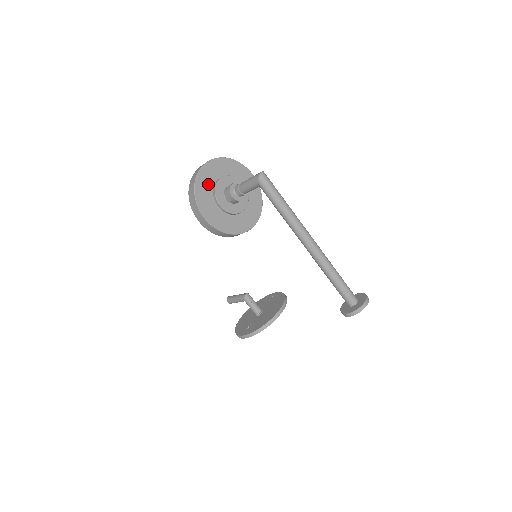
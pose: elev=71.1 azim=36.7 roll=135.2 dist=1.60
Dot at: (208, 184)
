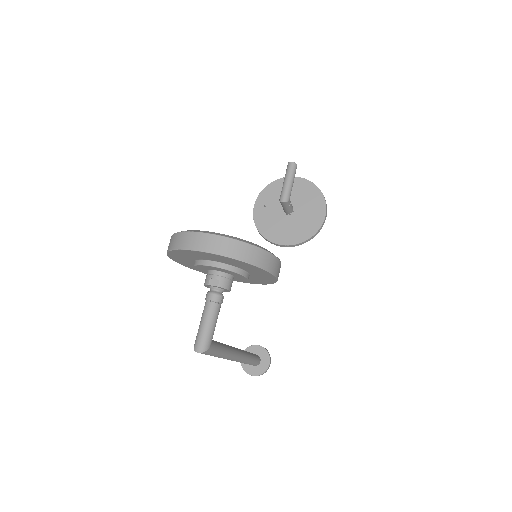
Dot at: (195, 256)
